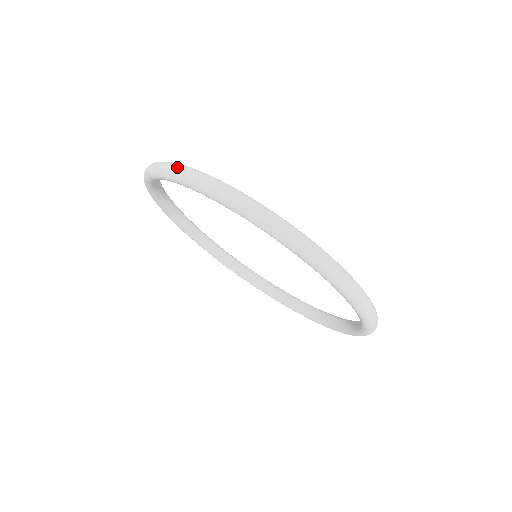
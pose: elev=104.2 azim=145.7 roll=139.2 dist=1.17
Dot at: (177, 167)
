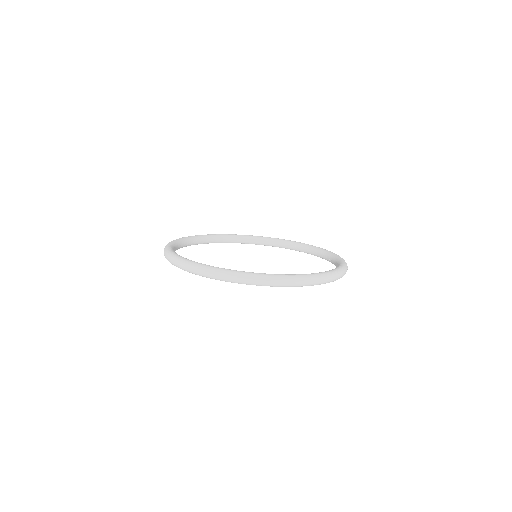
Dot at: (223, 275)
